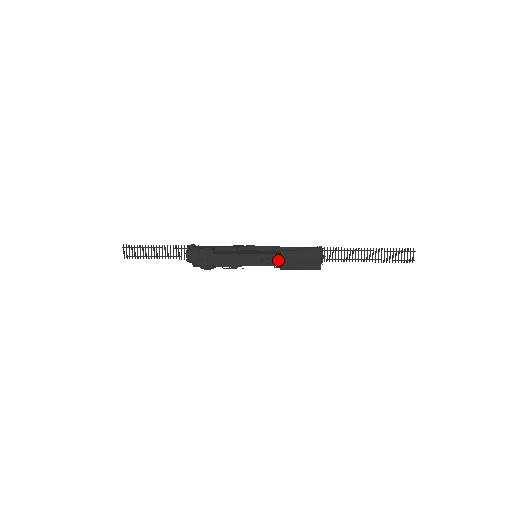
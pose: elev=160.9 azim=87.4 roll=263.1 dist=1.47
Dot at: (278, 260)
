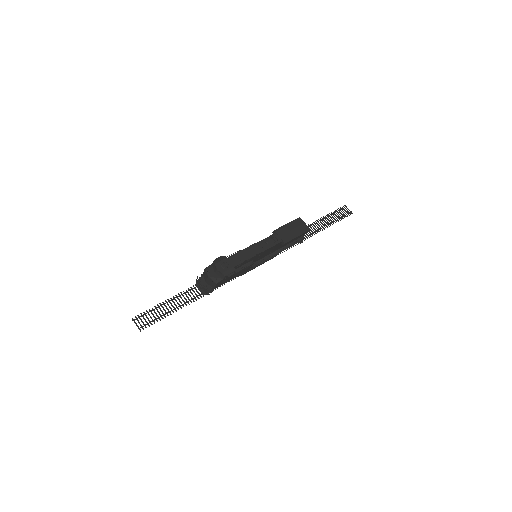
Dot at: (277, 237)
